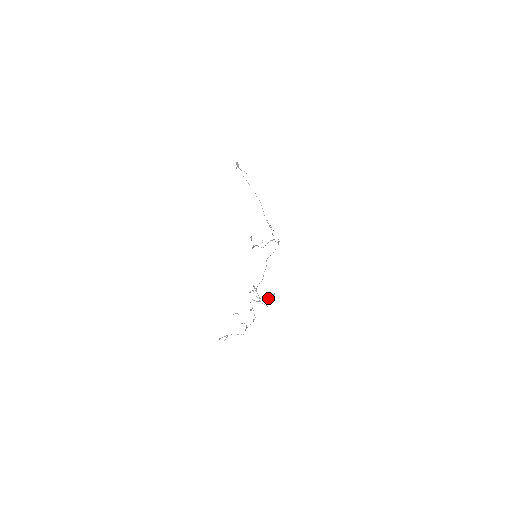
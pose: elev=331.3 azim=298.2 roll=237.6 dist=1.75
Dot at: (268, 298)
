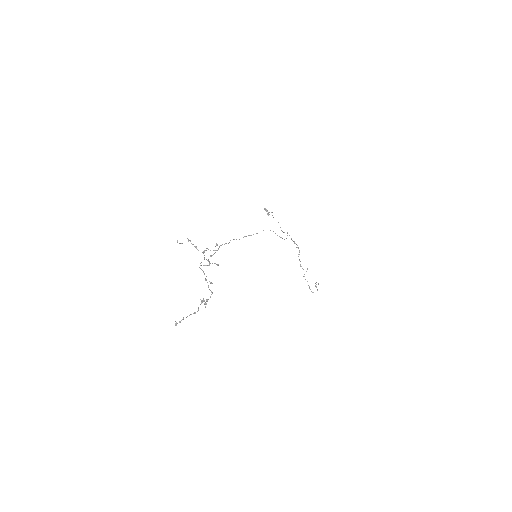
Dot at: occluded
